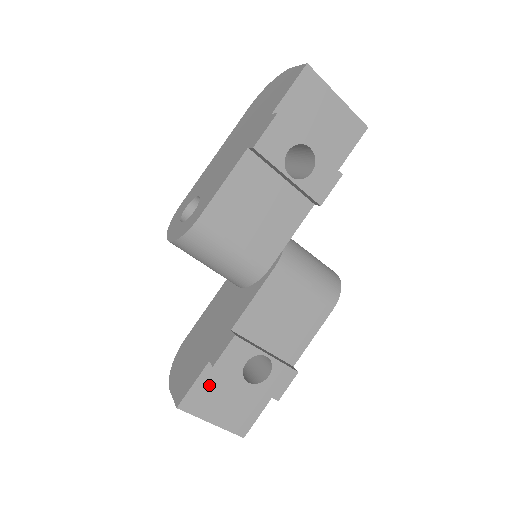
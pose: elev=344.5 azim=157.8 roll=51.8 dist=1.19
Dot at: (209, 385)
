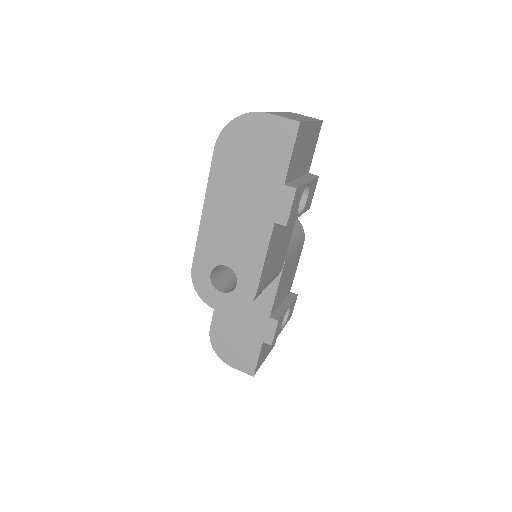
Dot at: (263, 350)
